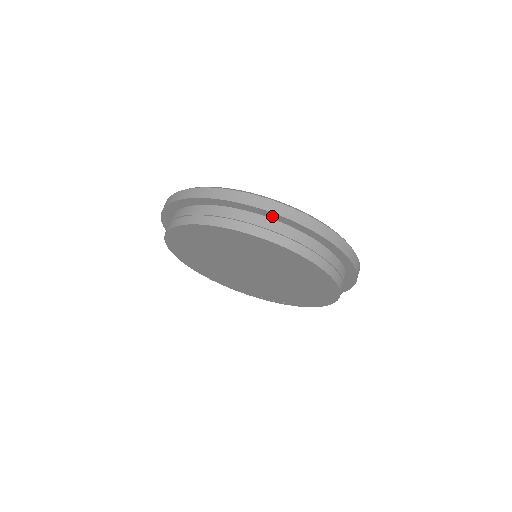
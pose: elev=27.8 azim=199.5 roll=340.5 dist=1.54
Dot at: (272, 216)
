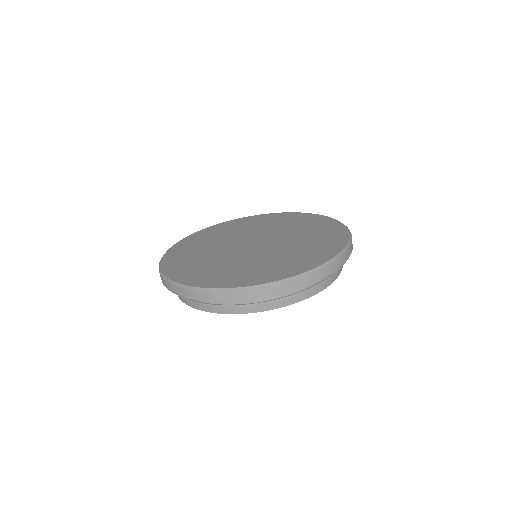
Dot at: occluded
